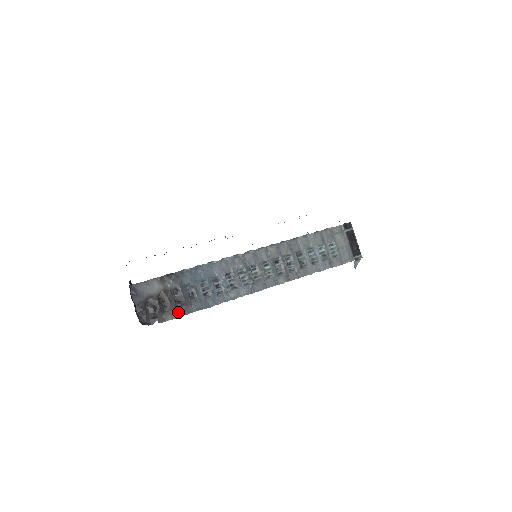
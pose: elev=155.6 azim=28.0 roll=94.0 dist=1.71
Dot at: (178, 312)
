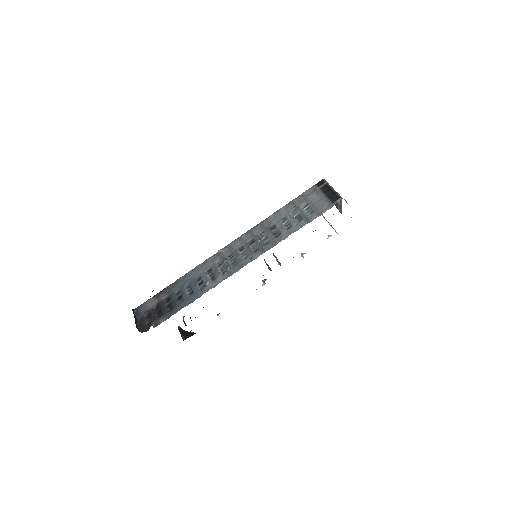
Dot at: (168, 314)
